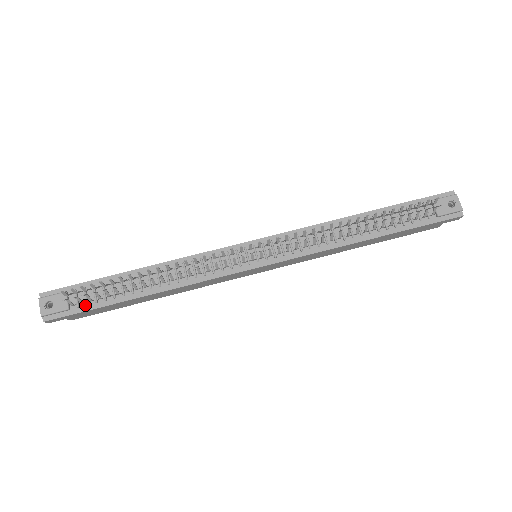
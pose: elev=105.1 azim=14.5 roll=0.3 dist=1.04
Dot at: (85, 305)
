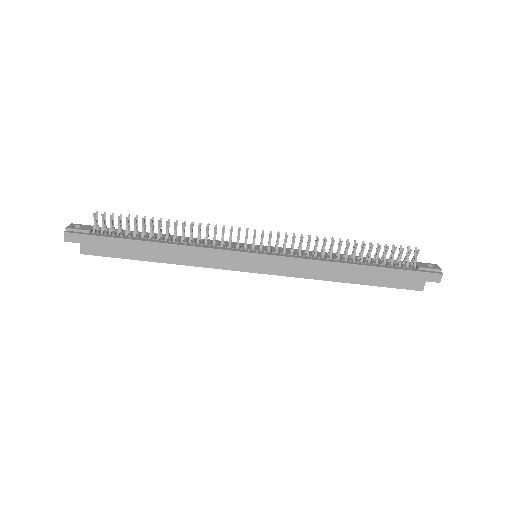
Dot at: (104, 234)
